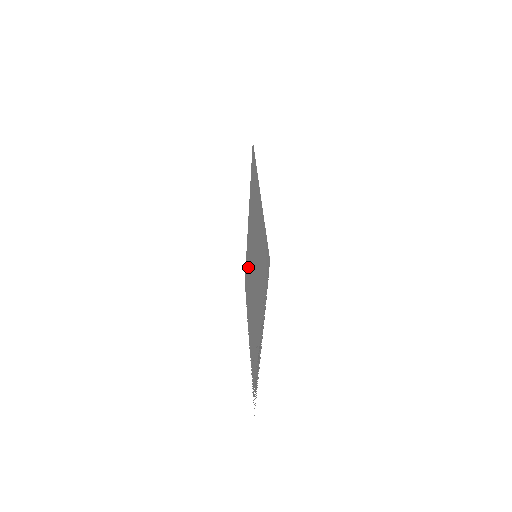
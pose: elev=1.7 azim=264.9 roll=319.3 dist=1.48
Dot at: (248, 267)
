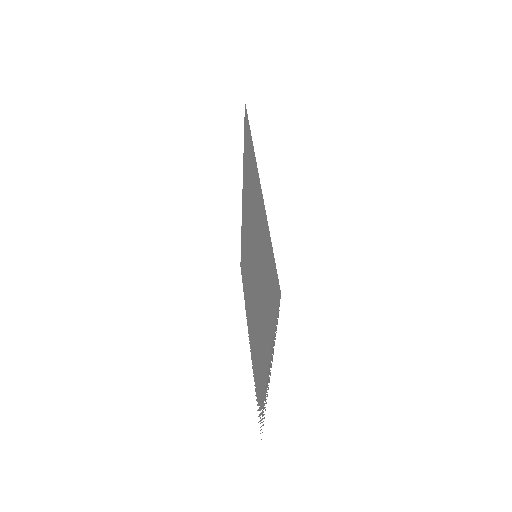
Dot at: (244, 255)
